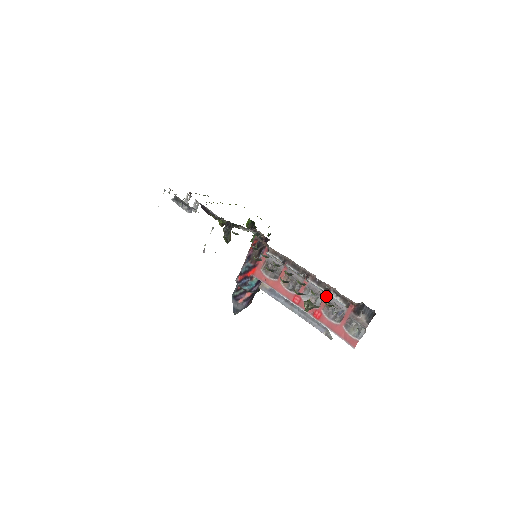
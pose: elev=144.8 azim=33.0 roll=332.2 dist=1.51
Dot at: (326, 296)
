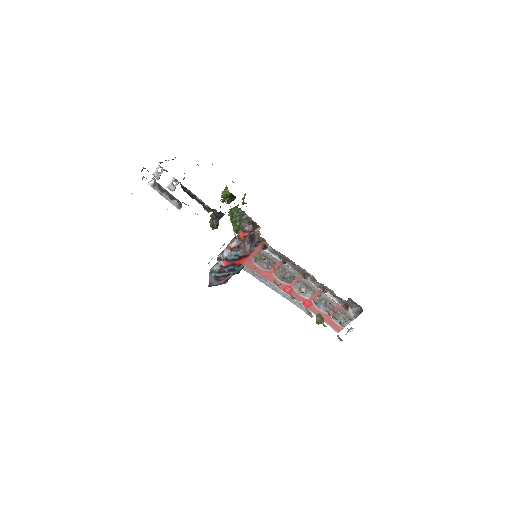
Dot at: (319, 291)
